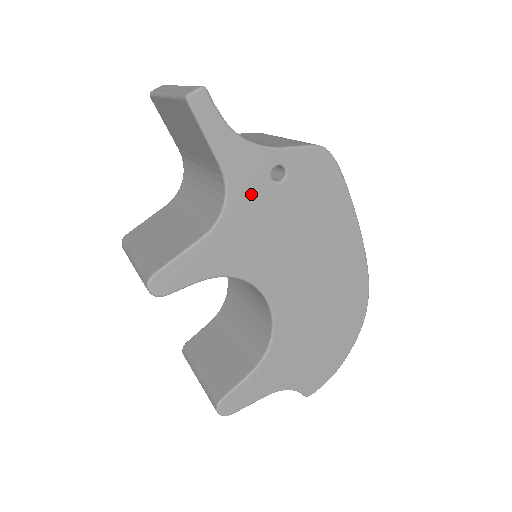
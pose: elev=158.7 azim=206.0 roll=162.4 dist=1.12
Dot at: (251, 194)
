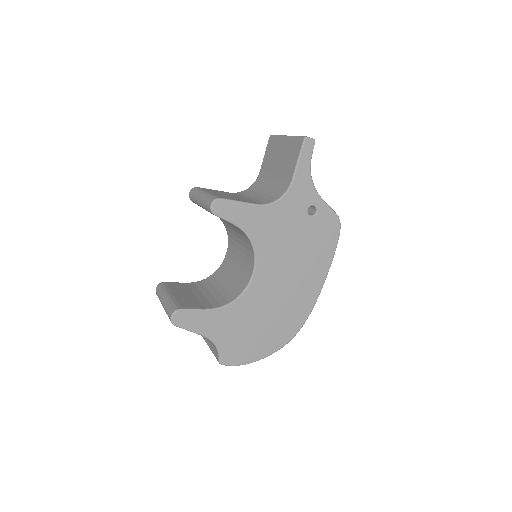
Dot at: (294, 207)
